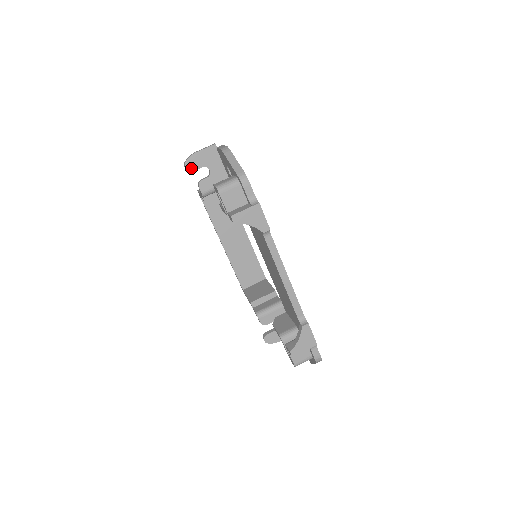
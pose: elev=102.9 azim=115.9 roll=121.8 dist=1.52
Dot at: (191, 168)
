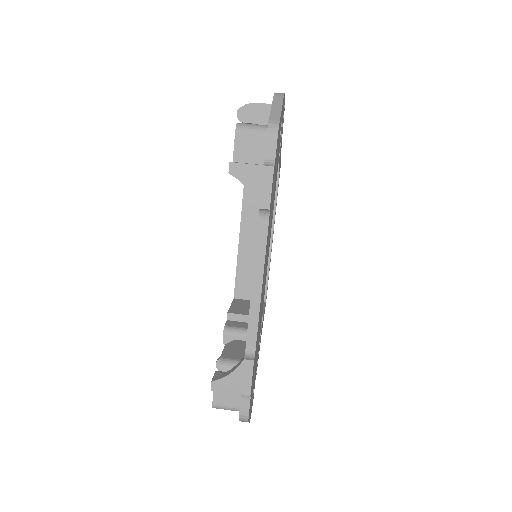
Dot at: (243, 117)
